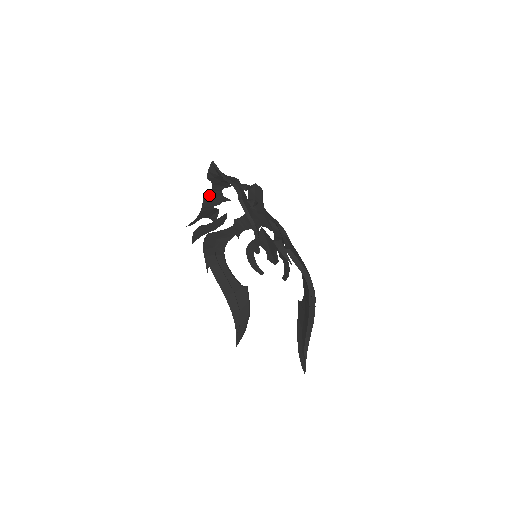
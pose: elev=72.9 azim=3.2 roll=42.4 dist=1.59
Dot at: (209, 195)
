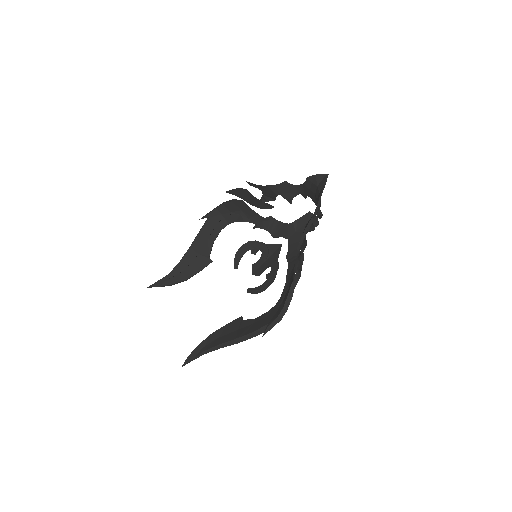
Dot at: (290, 186)
